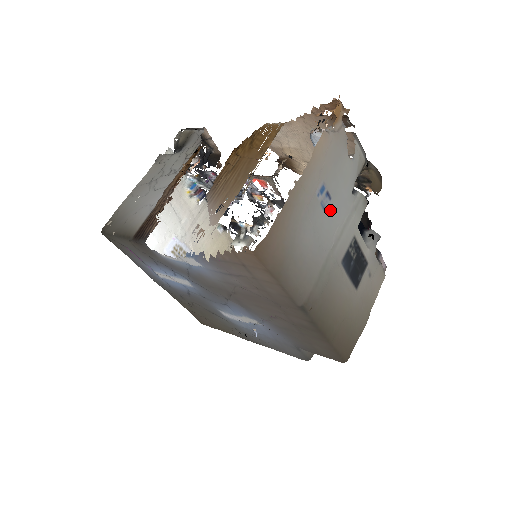
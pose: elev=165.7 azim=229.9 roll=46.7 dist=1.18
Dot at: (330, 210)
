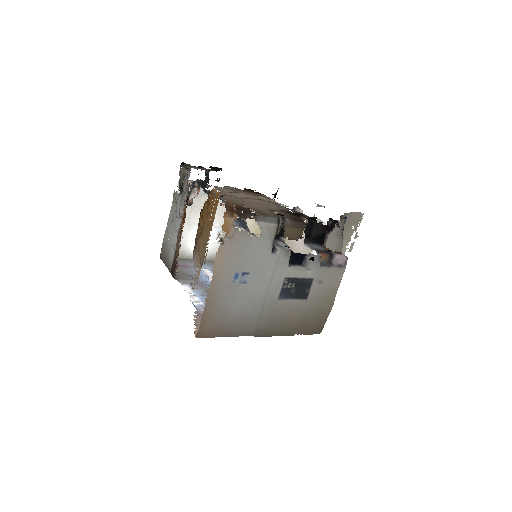
Dot at: (252, 279)
